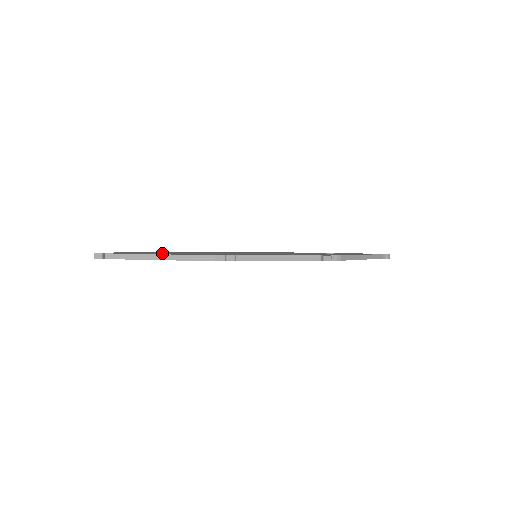
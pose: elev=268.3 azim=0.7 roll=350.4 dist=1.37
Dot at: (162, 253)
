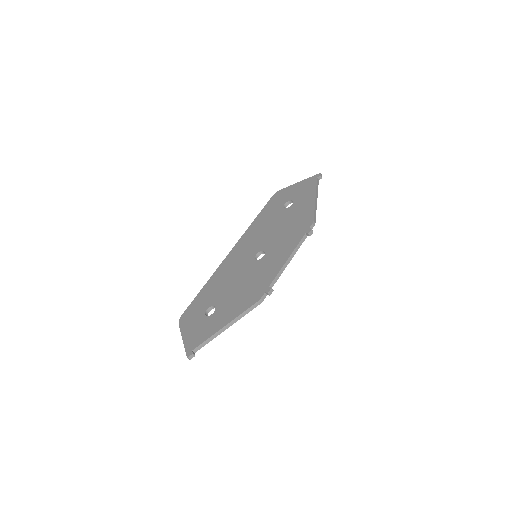
Dot at: (216, 316)
